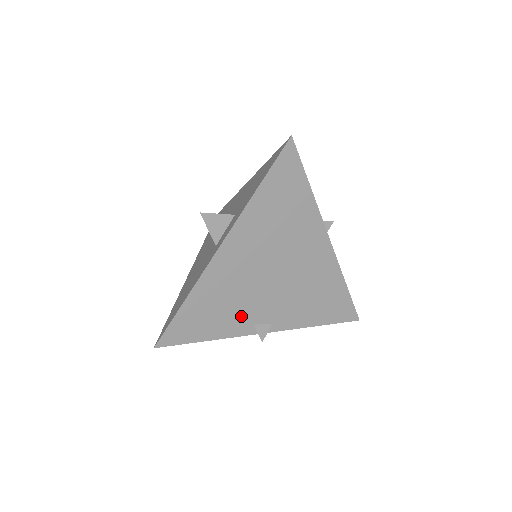
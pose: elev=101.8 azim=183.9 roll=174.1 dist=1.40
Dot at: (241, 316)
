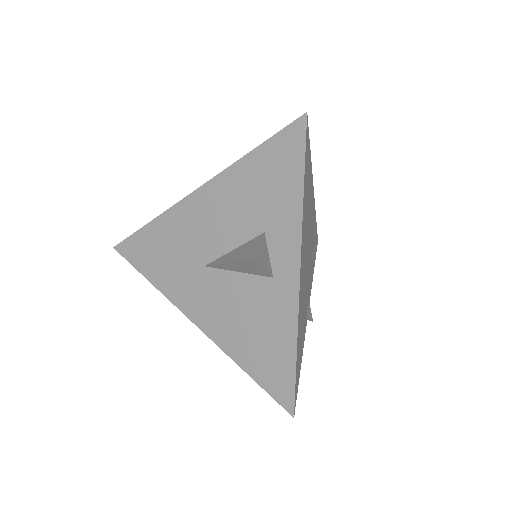
Dot at: (305, 317)
